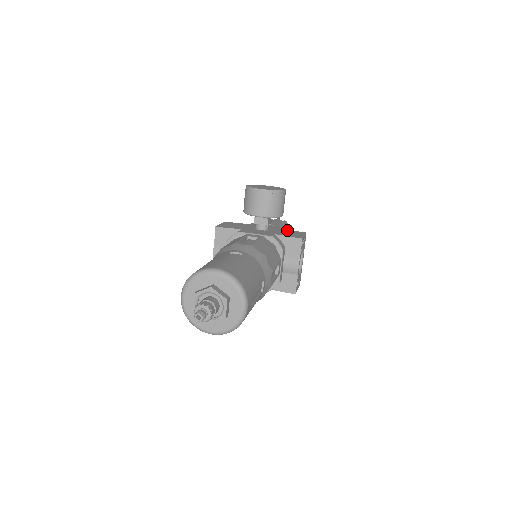
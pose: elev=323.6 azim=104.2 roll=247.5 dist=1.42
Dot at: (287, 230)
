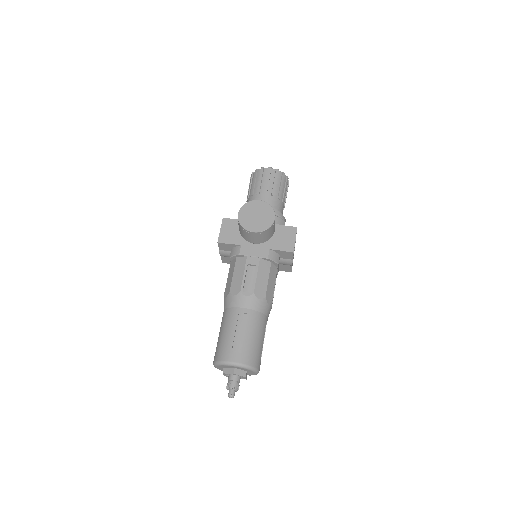
Dot at: (280, 229)
